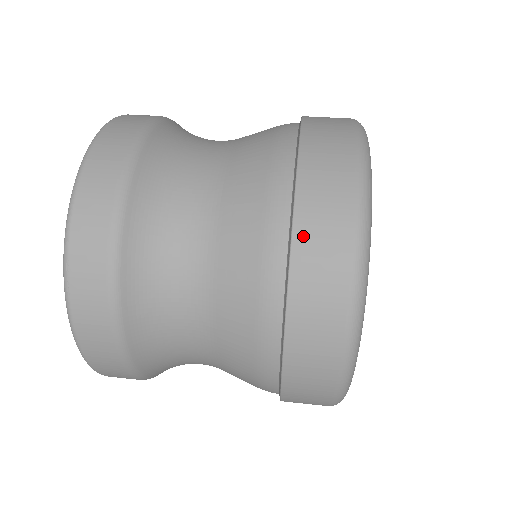
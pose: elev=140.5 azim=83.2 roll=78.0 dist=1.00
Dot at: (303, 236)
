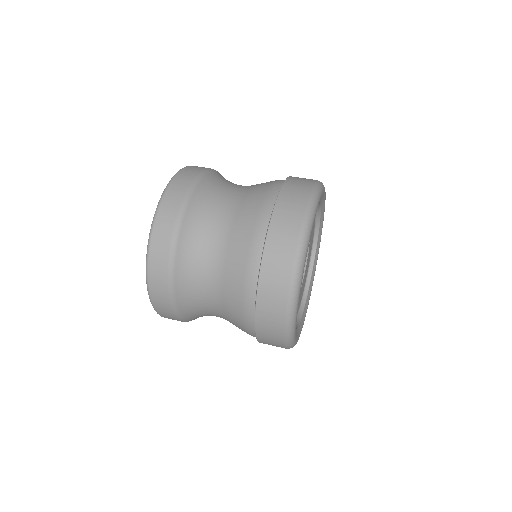
Dot at: (280, 208)
